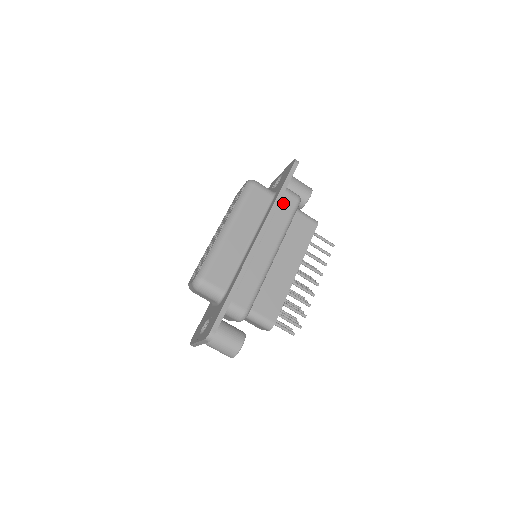
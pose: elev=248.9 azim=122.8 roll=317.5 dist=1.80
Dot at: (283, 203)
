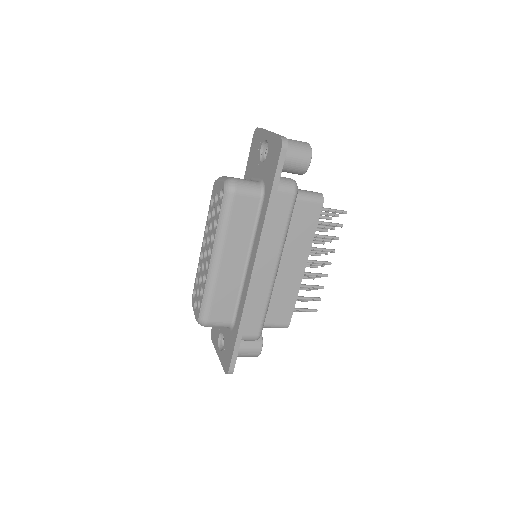
Dot at: (276, 208)
